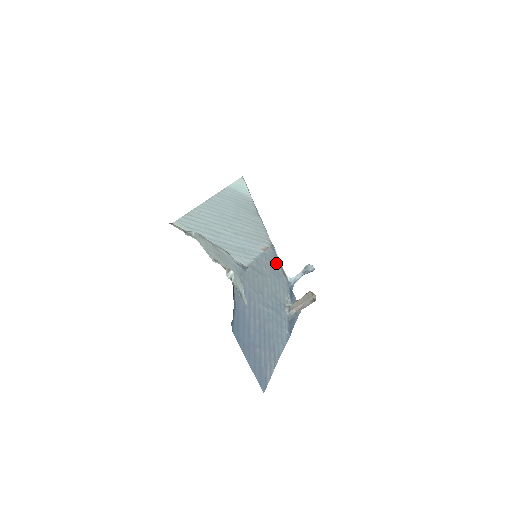
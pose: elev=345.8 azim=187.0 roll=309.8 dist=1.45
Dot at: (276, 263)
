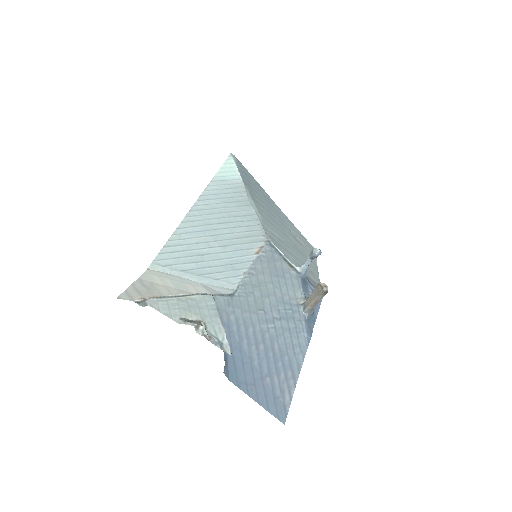
Dot at: (277, 260)
